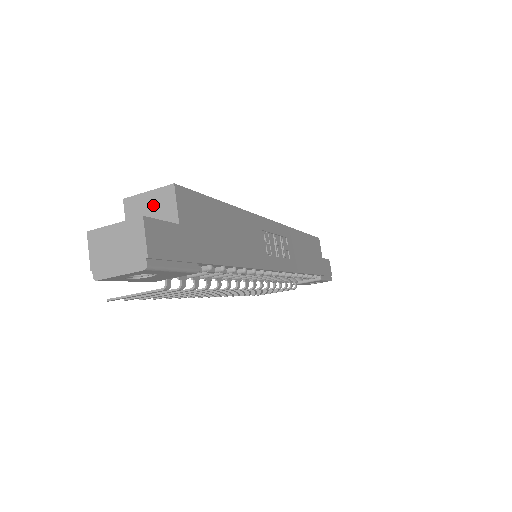
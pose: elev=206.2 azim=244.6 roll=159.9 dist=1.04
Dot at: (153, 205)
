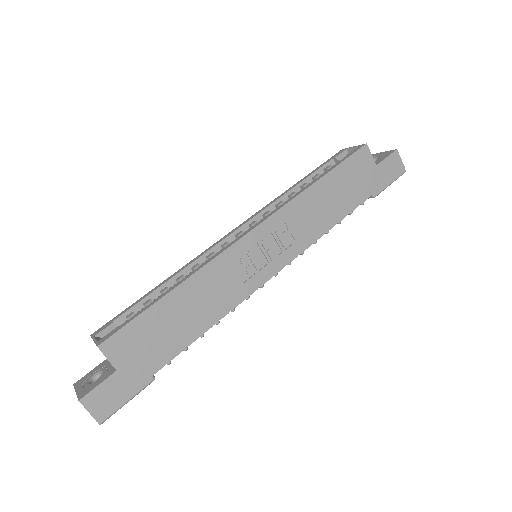
Dot at: occluded
